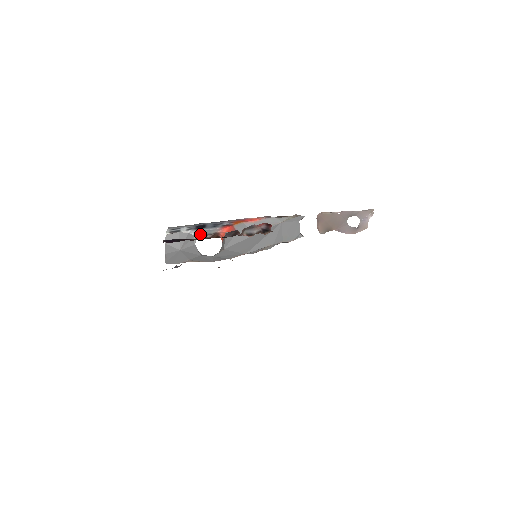
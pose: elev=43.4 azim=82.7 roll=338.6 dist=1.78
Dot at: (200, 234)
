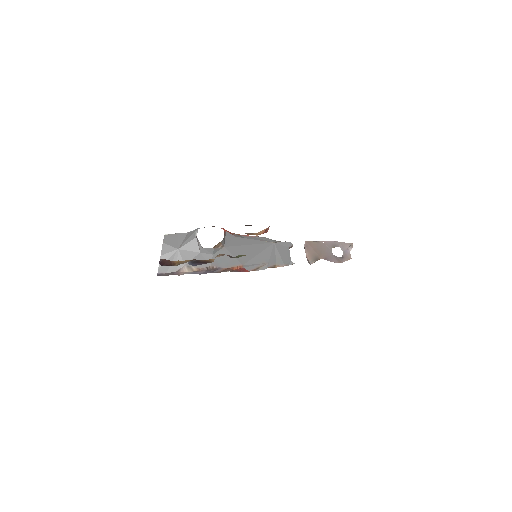
Dot at: occluded
